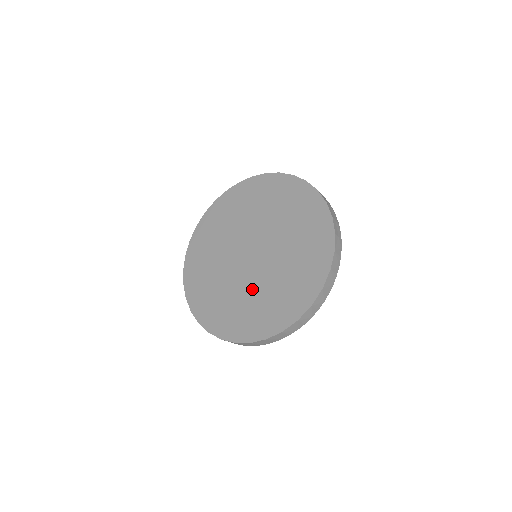
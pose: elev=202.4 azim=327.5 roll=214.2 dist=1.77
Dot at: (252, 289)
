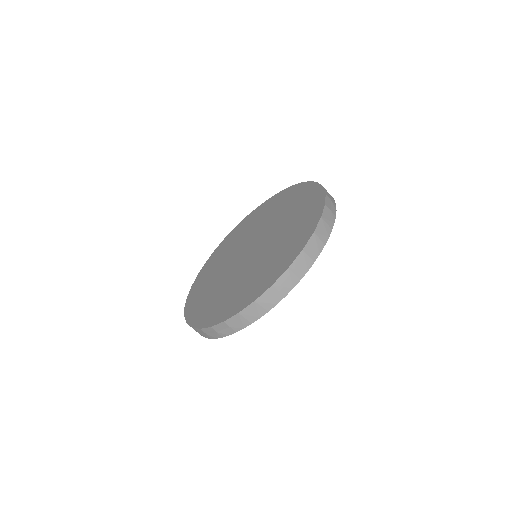
Dot at: (241, 276)
